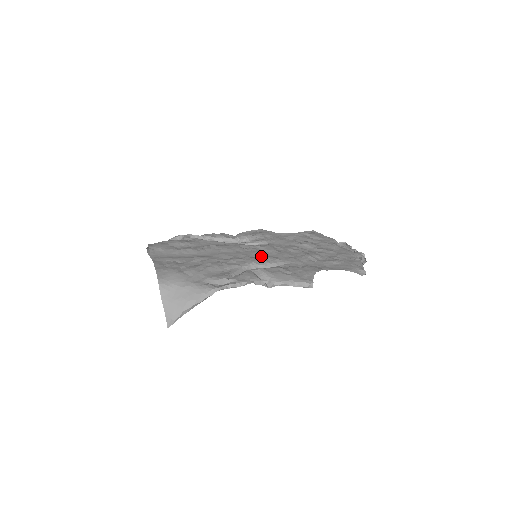
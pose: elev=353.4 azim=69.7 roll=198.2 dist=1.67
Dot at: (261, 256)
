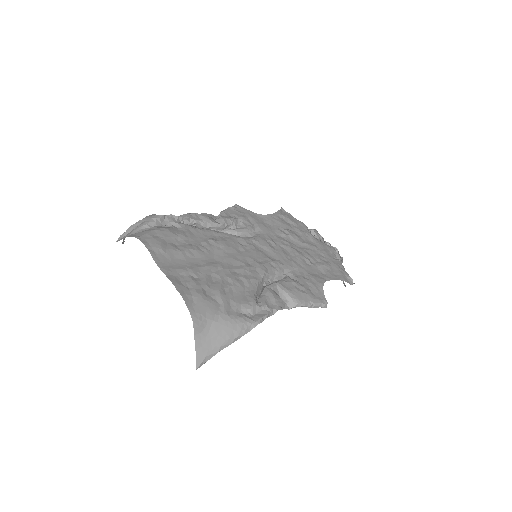
Dot at: (265, 259)
